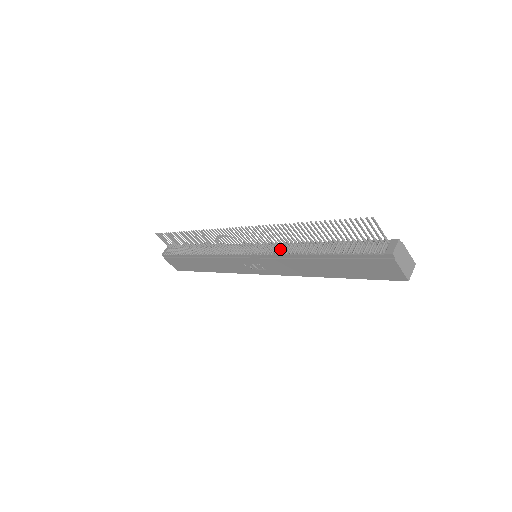
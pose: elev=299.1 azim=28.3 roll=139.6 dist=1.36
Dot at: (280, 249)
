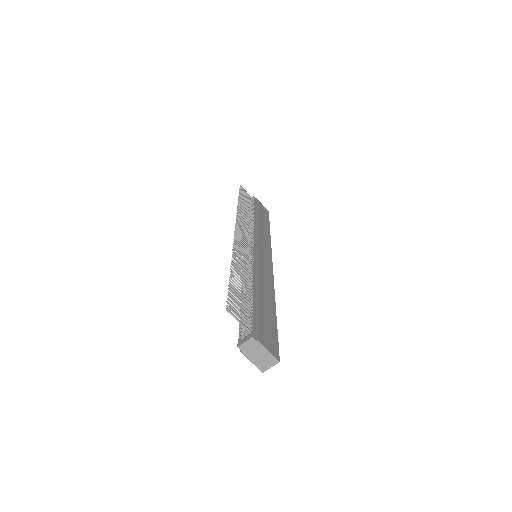
Dot at: occluded
